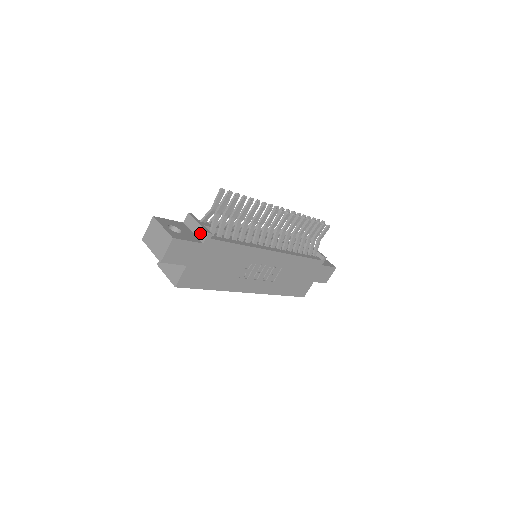
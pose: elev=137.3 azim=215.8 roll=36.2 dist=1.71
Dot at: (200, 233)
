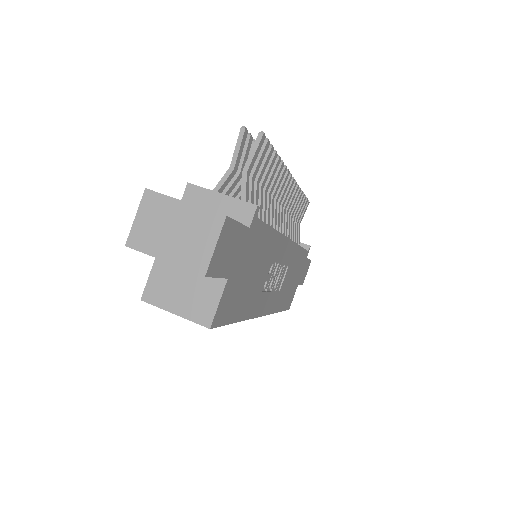
Dot at: (234, 211)
